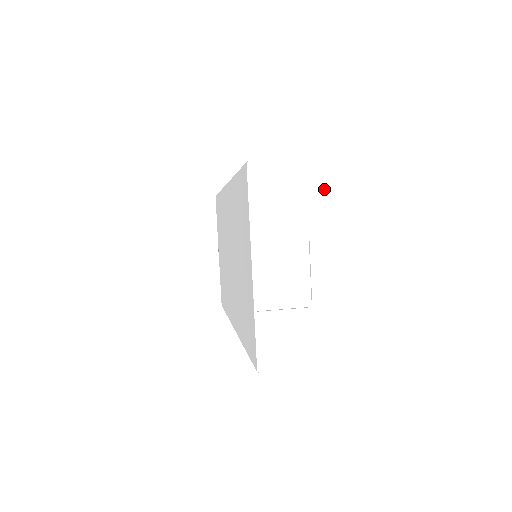
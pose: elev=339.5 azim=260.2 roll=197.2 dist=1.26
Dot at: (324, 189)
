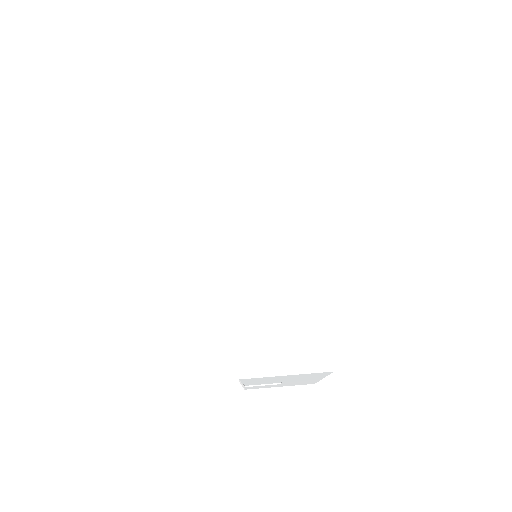
Dot at: (298, 376)
